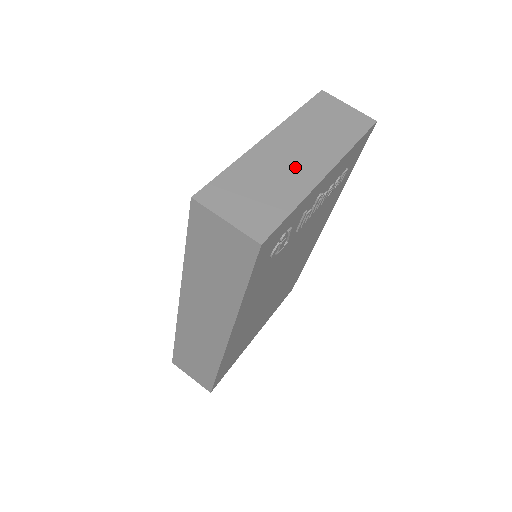
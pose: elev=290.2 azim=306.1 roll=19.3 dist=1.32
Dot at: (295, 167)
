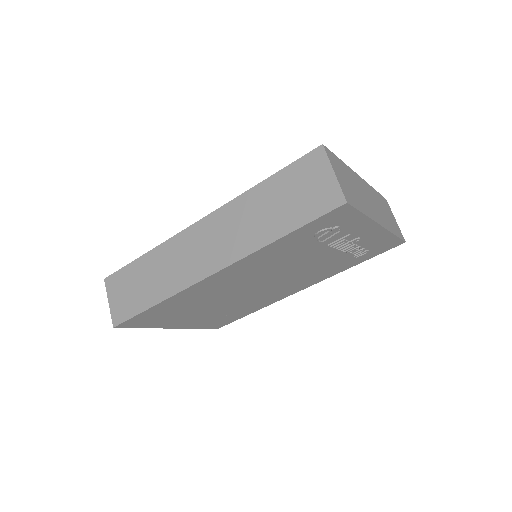
Dot at: (369, 203)
